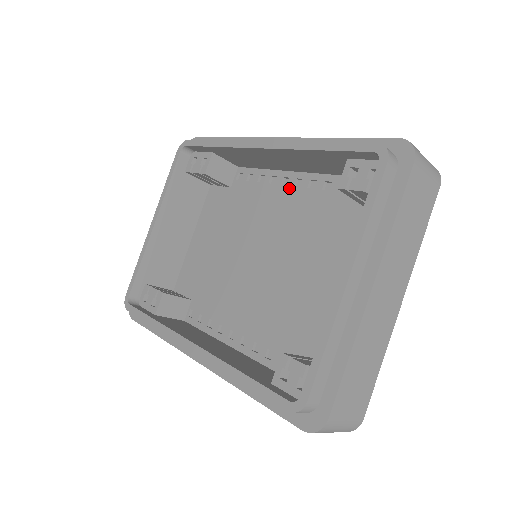
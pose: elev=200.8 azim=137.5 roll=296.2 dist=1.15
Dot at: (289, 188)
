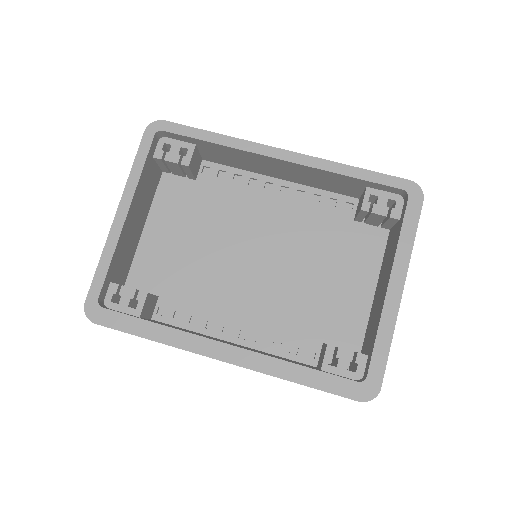
Dot at: (275, 193)
